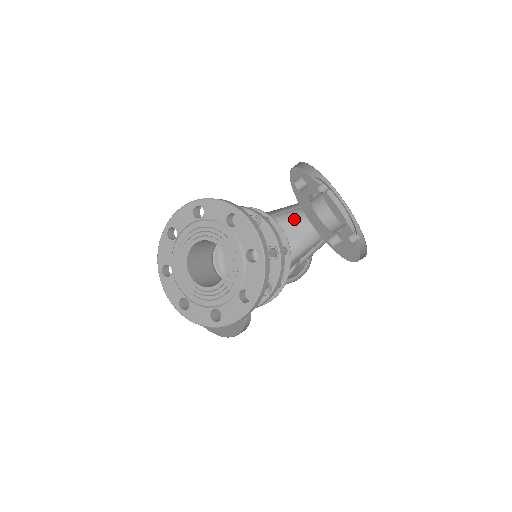
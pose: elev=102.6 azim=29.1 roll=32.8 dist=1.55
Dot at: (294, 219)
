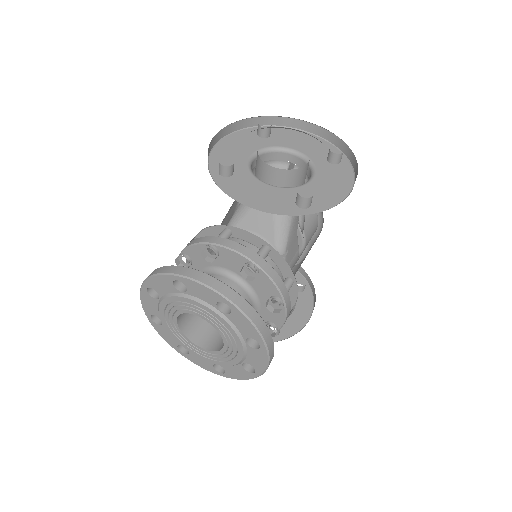
Dot at: occluded
